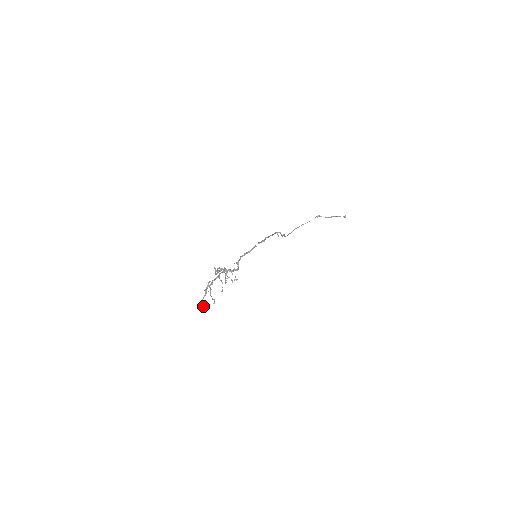
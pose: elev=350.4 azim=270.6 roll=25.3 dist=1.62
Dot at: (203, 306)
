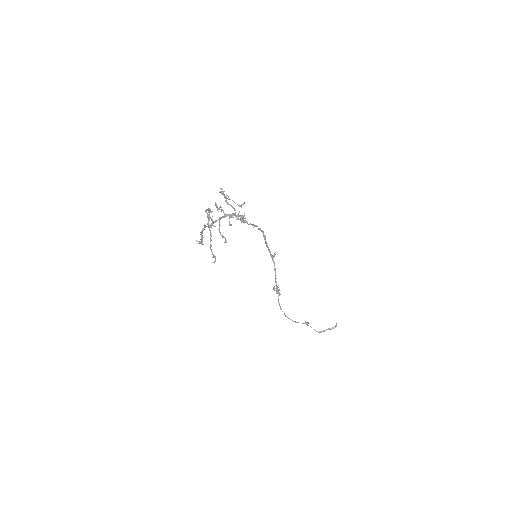
Dot at: occluded
